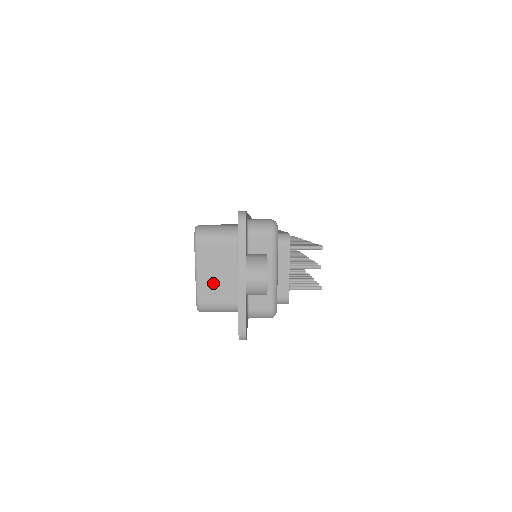
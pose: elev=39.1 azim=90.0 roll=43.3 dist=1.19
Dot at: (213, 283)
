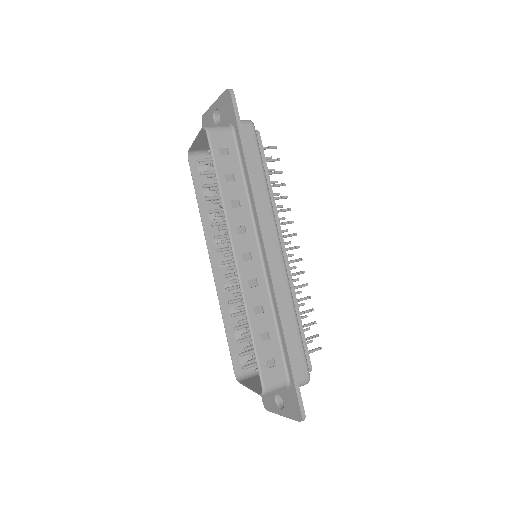
Dot at: (255, 384)
